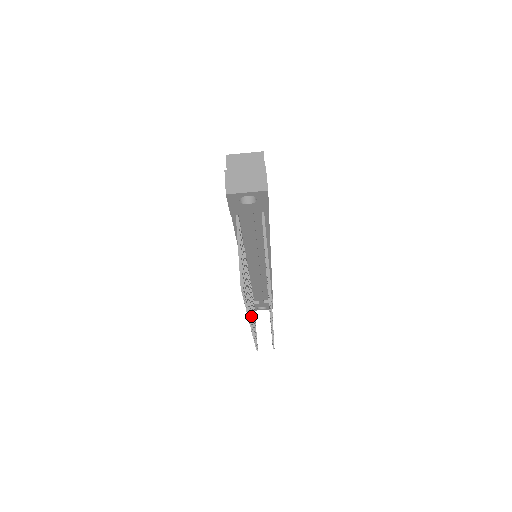
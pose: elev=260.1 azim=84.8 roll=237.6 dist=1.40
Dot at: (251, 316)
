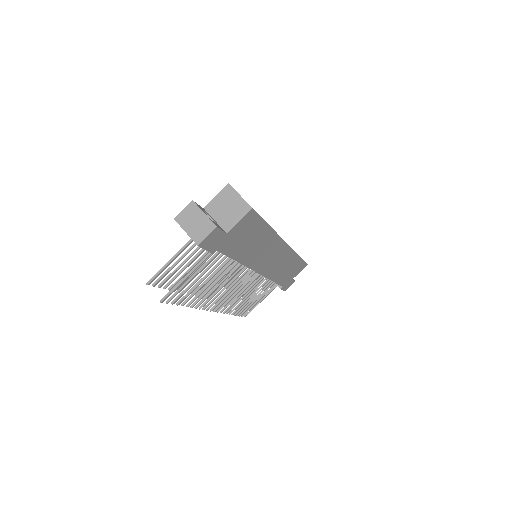
Dot at: occluded
